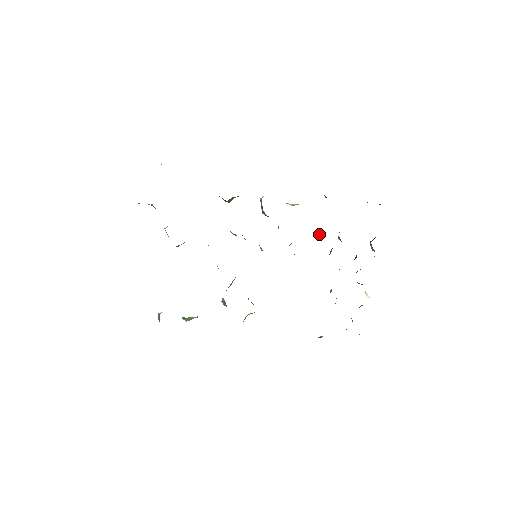
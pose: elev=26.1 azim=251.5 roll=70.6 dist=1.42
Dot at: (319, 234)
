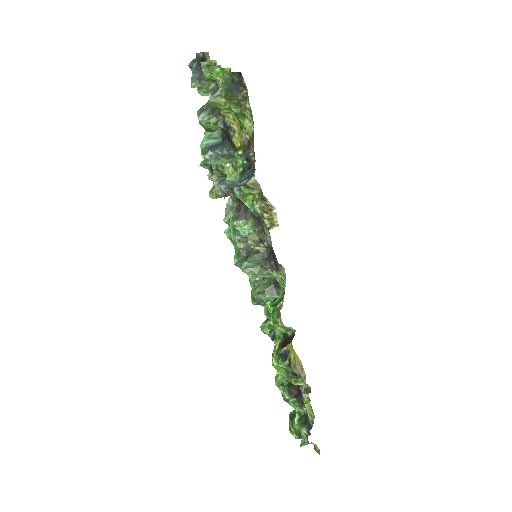
Dot at: occluded
